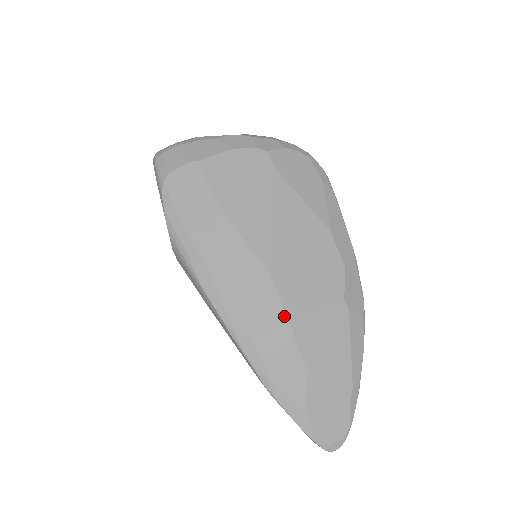
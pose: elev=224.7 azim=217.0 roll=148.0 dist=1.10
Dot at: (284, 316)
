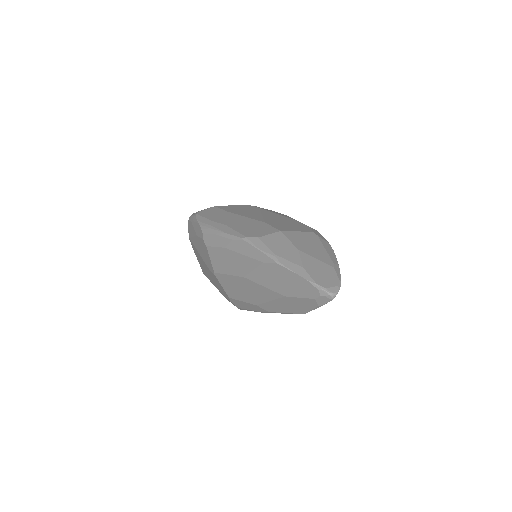
Dot at: (276, 230)
